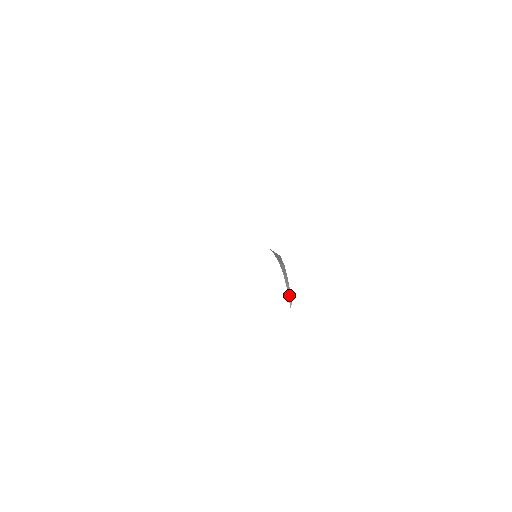
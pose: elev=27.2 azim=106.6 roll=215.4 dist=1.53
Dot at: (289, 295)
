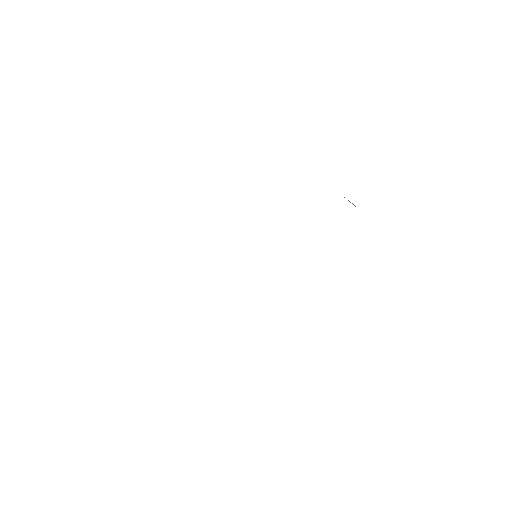
Dot at: occluded
